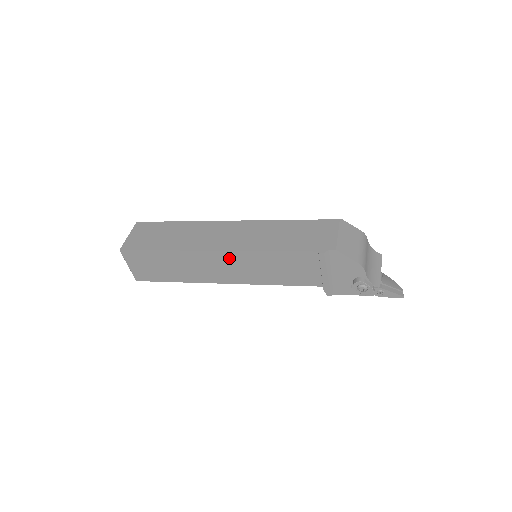
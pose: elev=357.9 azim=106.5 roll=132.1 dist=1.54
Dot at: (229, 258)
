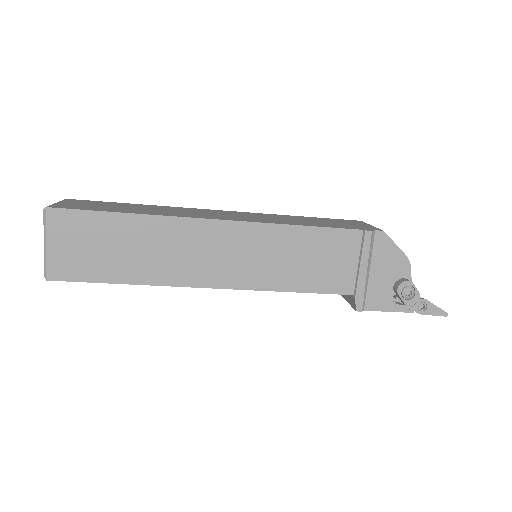
Dot at: (235, 235)
